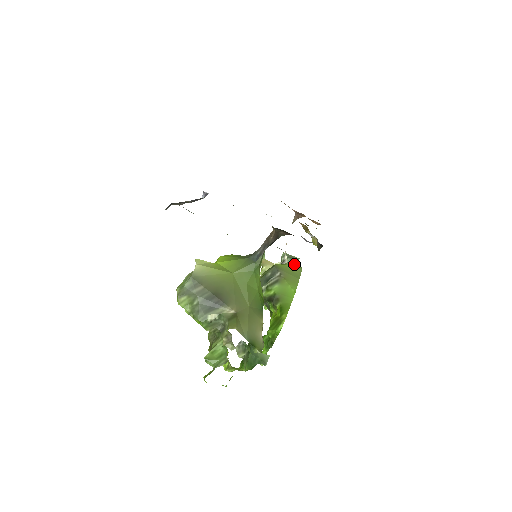
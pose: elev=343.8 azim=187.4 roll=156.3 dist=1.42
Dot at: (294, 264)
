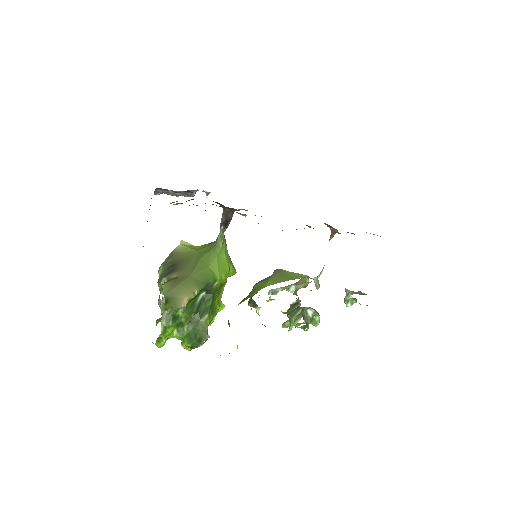
Dot at: (346, 294)
